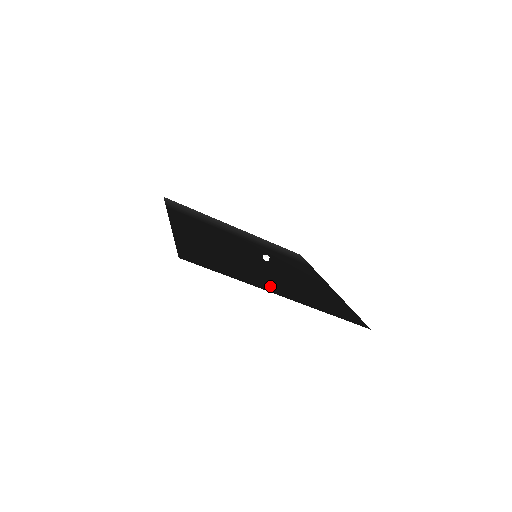
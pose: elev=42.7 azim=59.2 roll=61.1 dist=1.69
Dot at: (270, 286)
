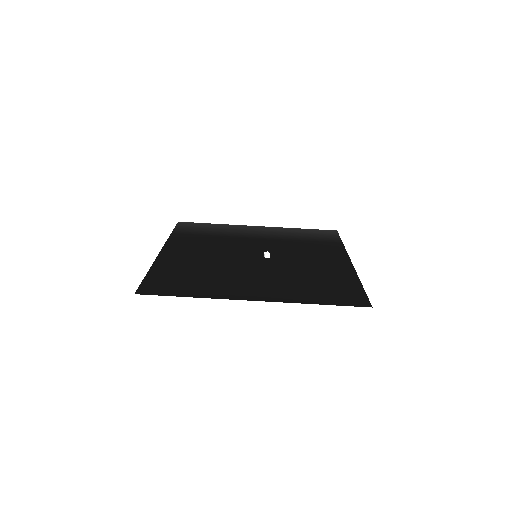
Dot at: (243, 292)
